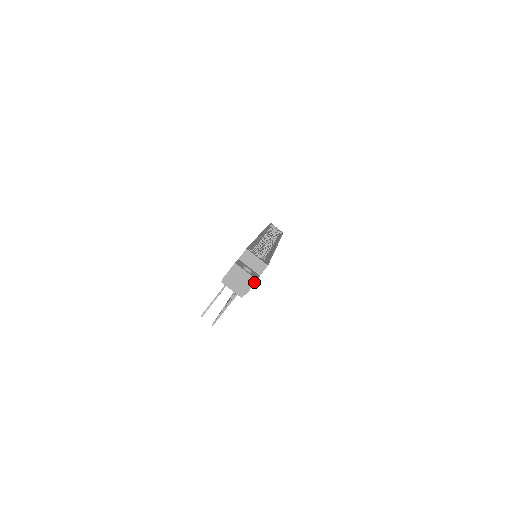
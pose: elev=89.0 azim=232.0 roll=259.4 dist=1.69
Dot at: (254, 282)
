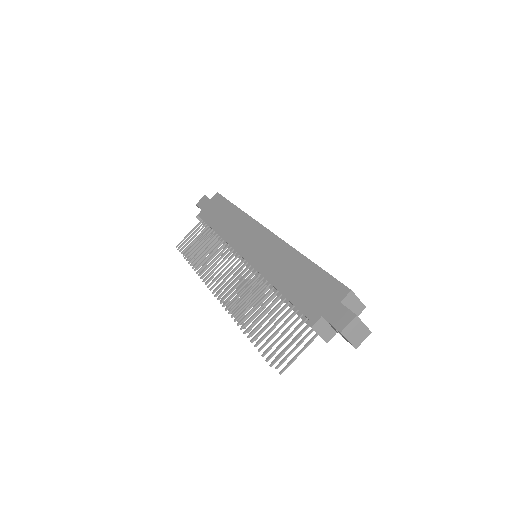
Dot at: (368, 334)
